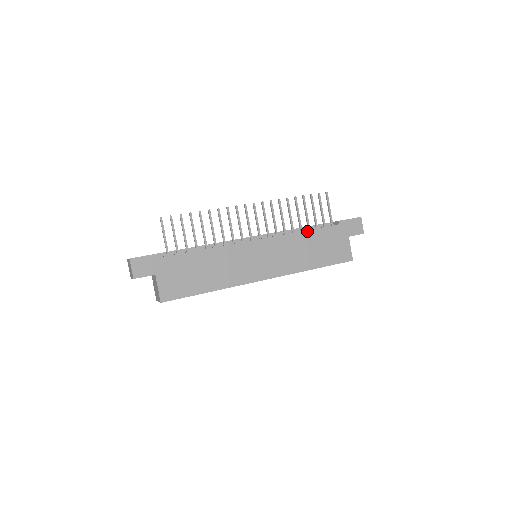
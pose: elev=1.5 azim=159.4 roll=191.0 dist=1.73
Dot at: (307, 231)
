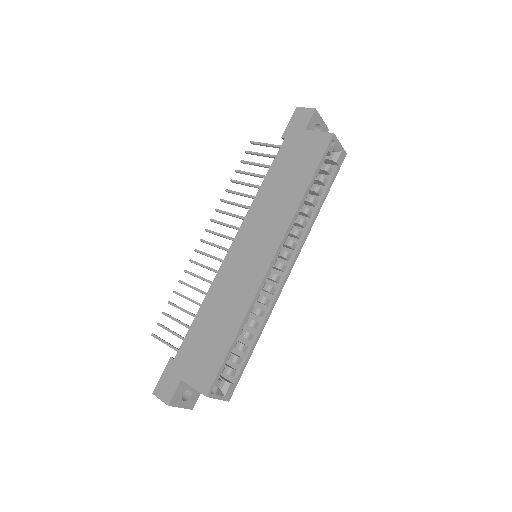
Dot at: (264, 181)
